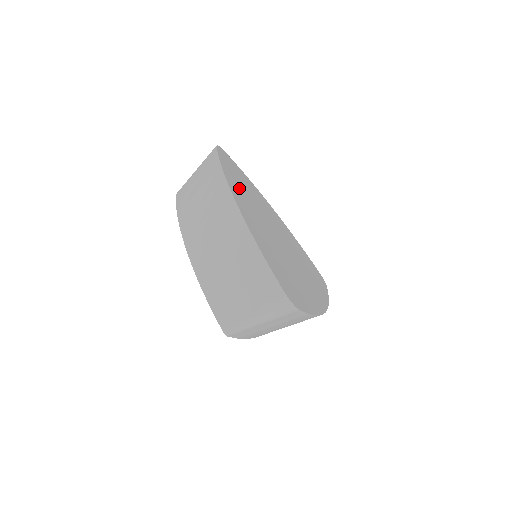
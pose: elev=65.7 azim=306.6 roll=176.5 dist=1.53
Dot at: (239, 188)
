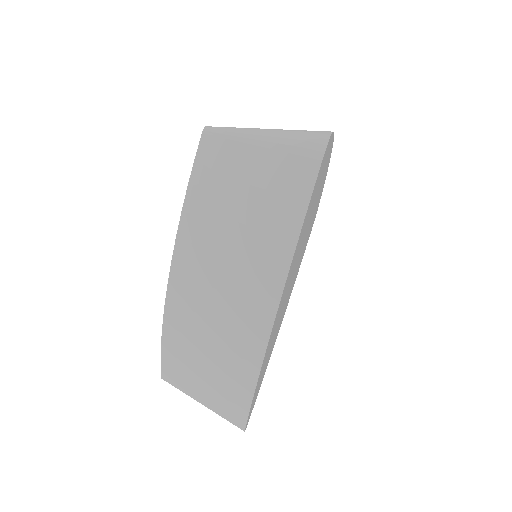
Dot at: occluded
